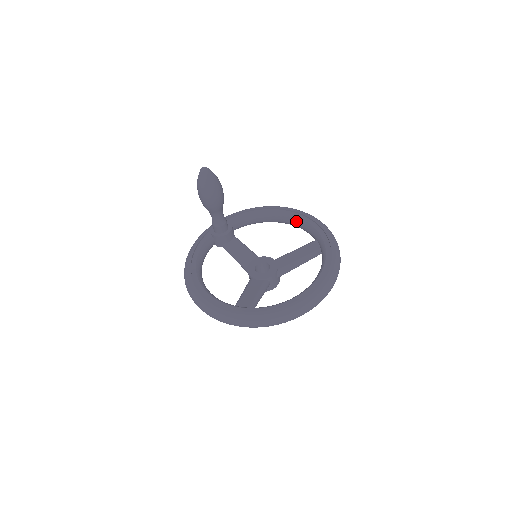
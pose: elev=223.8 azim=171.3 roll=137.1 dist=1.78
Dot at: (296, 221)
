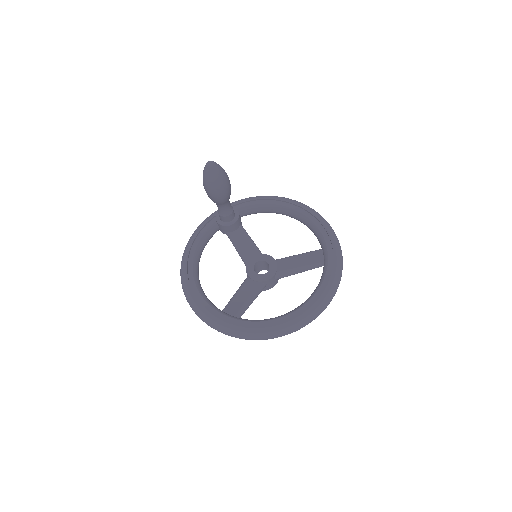
Dot at: (306, 222)
